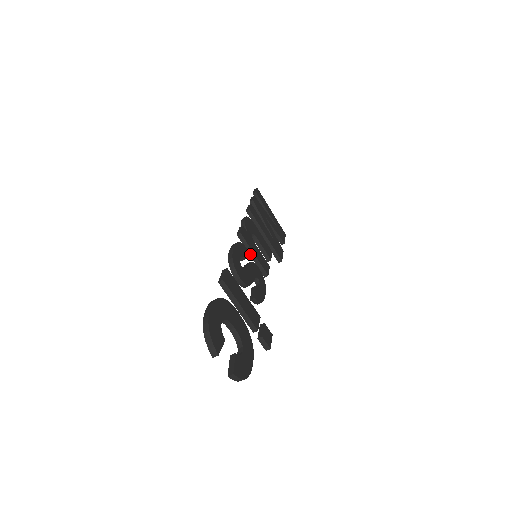
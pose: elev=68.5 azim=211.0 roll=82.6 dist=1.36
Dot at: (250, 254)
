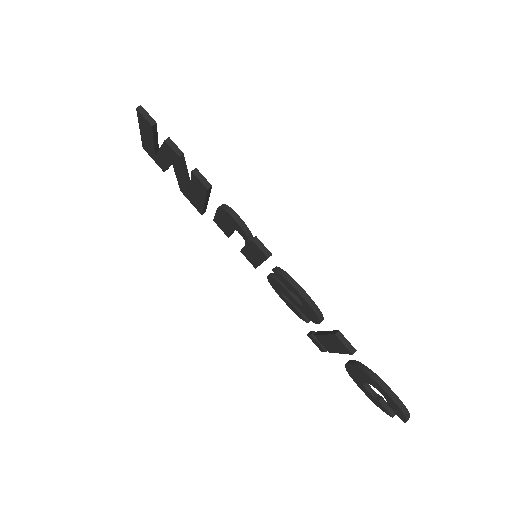
Dot at: occluded
